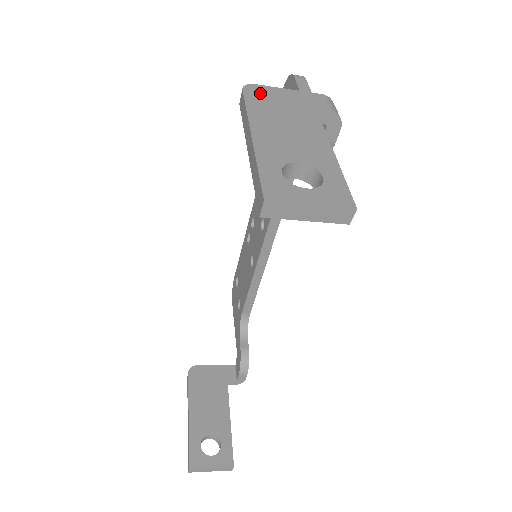
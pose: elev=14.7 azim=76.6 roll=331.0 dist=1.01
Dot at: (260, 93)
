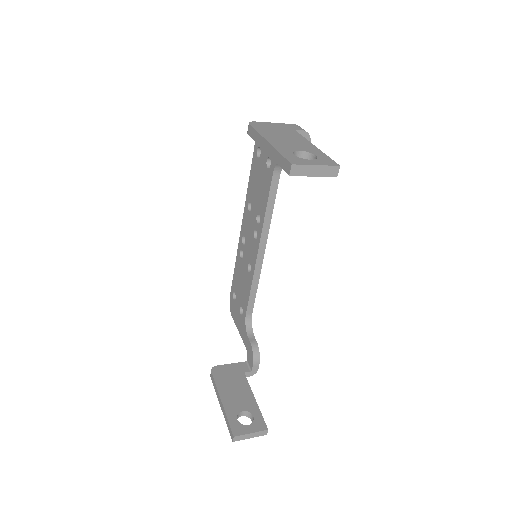
Dot at: (260, 125)
